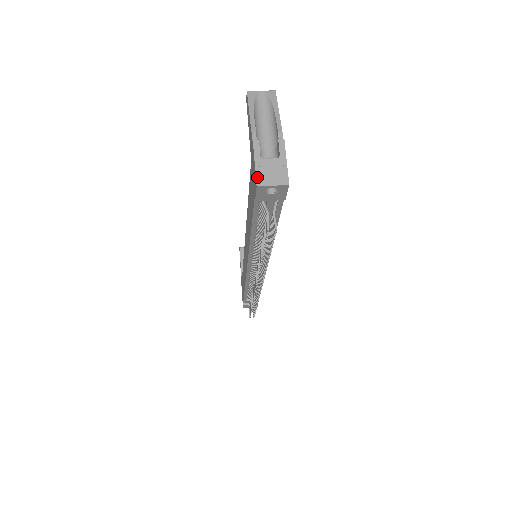
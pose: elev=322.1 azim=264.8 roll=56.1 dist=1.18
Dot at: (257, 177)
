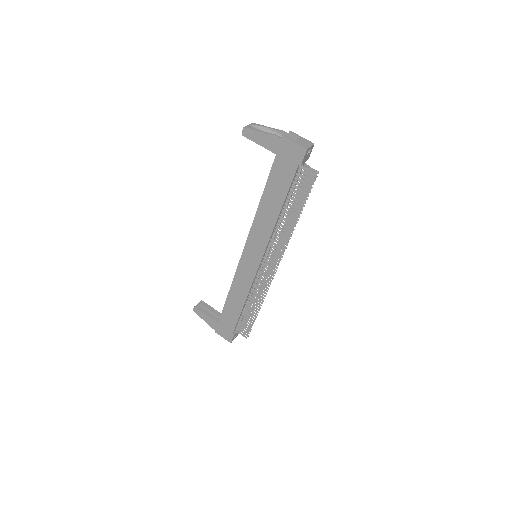
Dot at: (303, 146)
